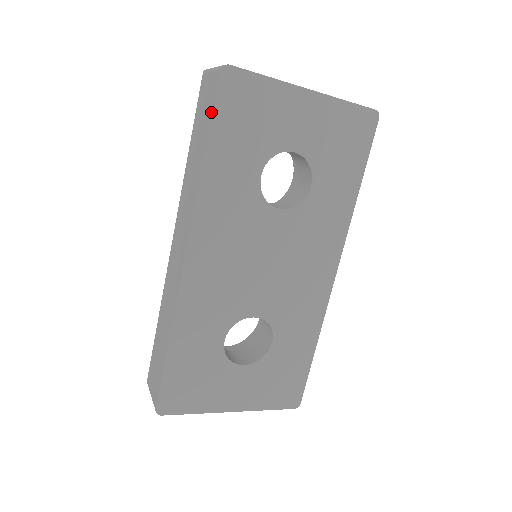
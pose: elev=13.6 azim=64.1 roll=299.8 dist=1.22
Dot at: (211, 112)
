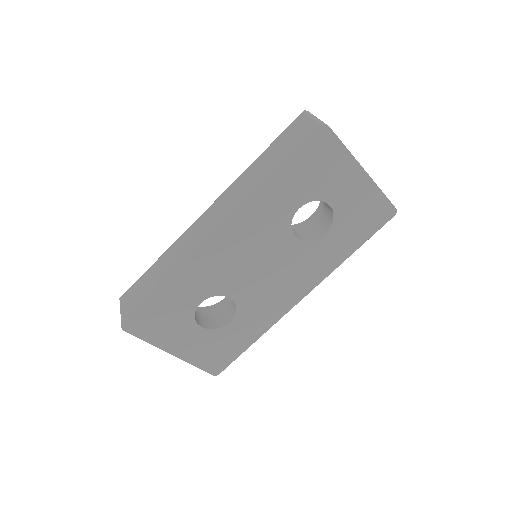
Dot at: (297, 149)
